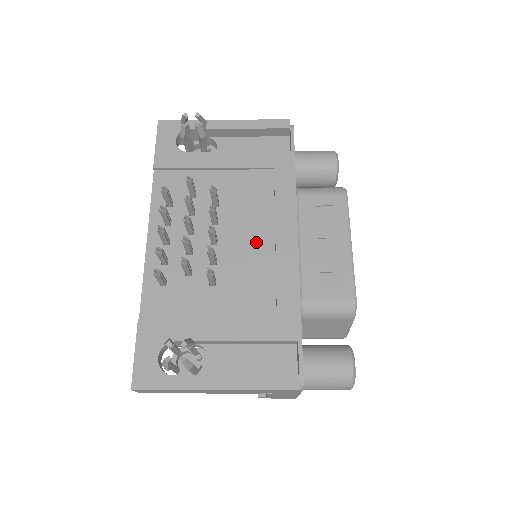
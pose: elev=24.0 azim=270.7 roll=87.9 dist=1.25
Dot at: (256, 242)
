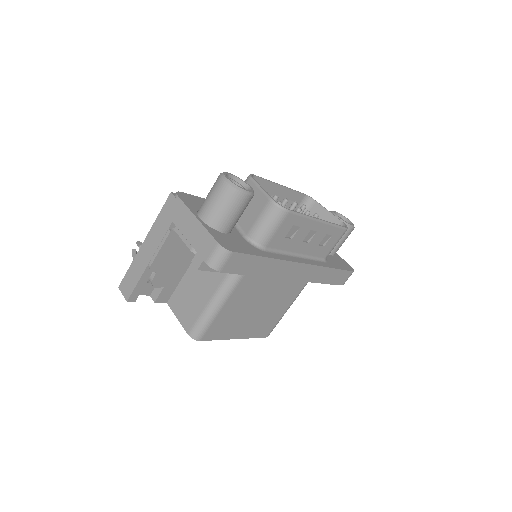
Dot at: occluded
